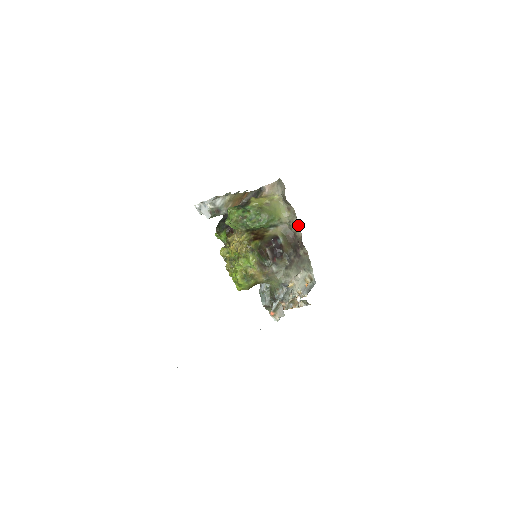
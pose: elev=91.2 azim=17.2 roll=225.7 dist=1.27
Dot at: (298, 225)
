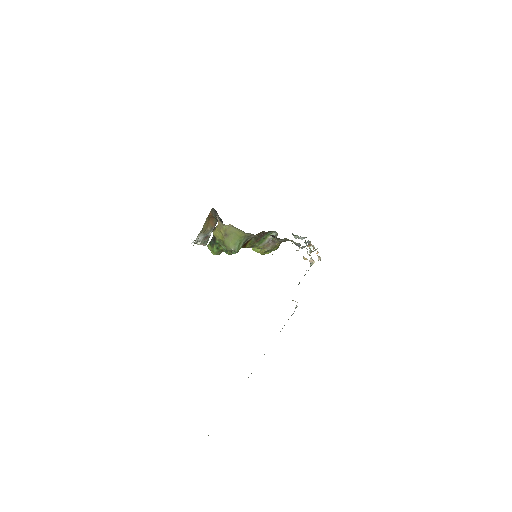
Dot at: occluded
